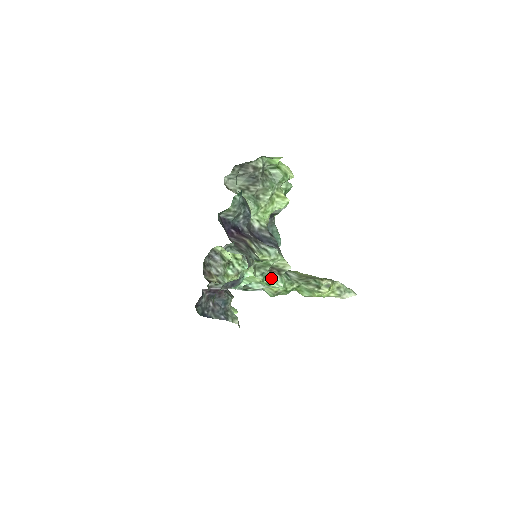
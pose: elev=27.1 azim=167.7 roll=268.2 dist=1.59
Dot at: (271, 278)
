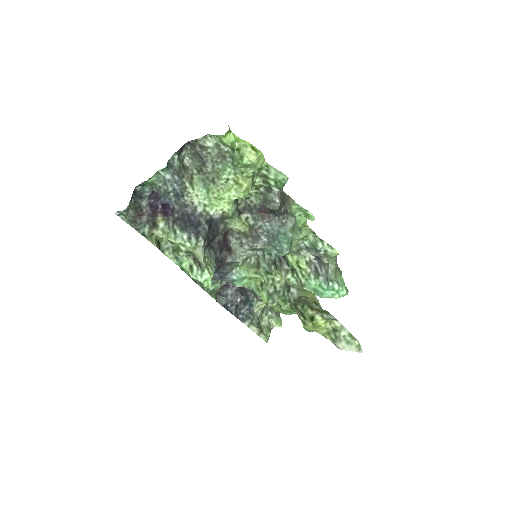
Dot at: (194, 268)
